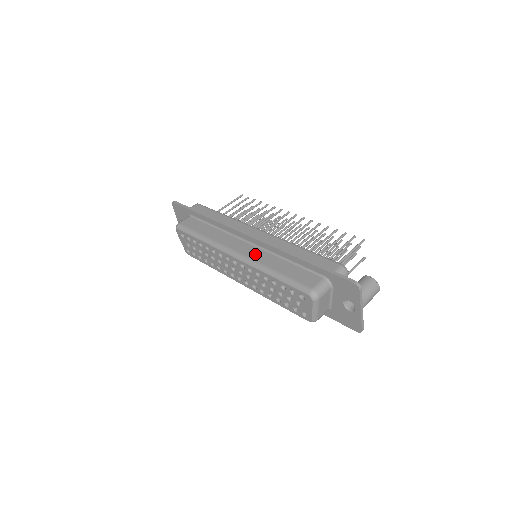
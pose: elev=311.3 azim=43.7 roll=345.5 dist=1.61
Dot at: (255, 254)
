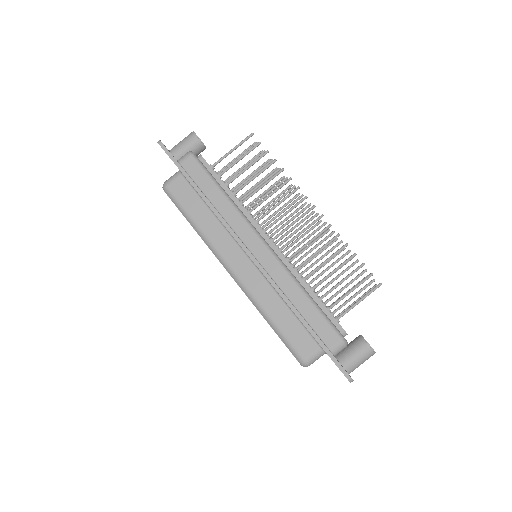
Dot at: (253, 282)
